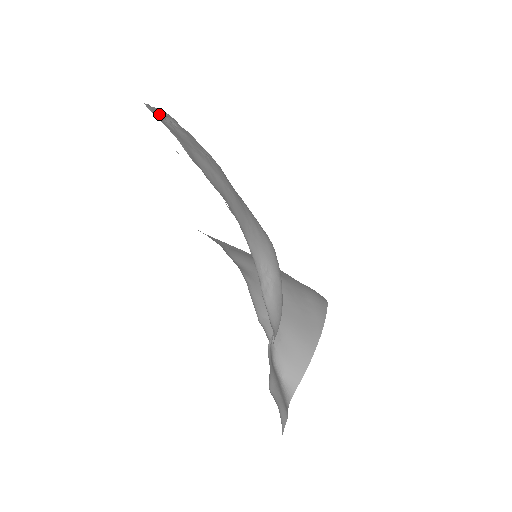
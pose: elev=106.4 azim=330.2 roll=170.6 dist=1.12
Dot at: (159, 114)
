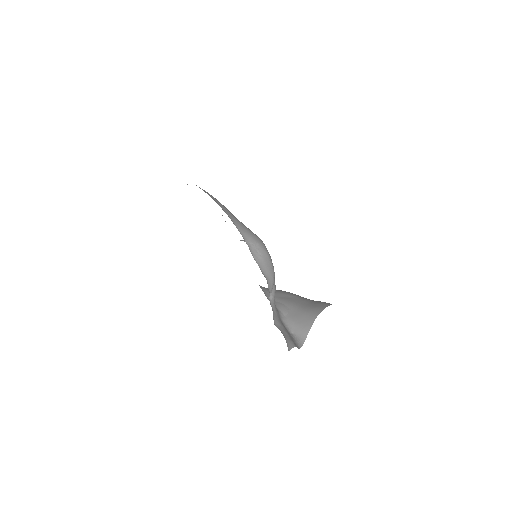
Dot at: occluded
